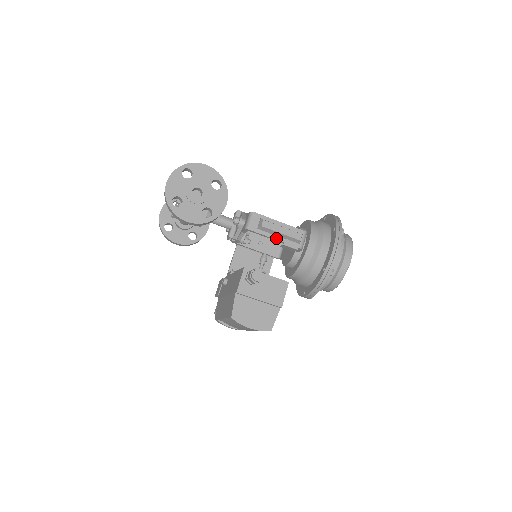
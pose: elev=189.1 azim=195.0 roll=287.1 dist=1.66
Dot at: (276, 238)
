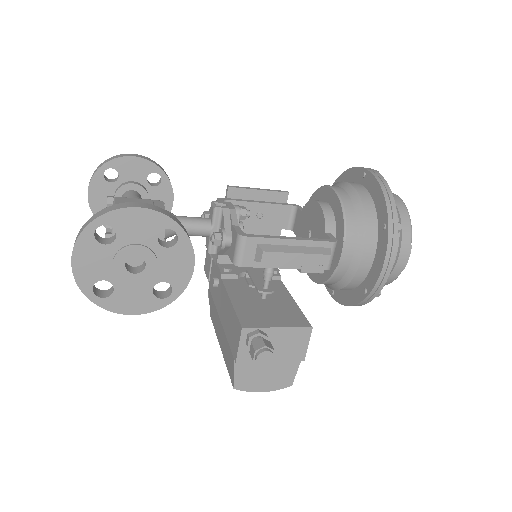
Dot at: (287, 266)
